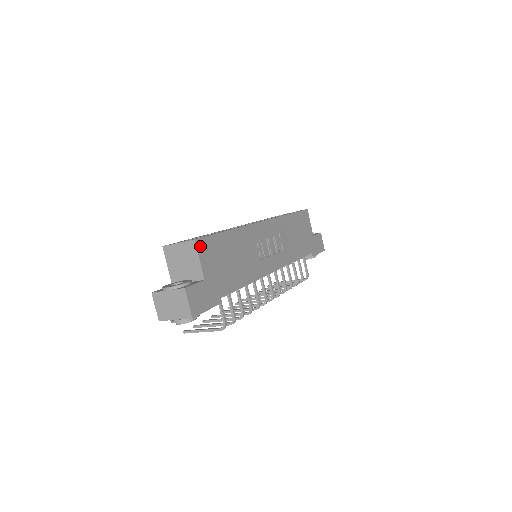
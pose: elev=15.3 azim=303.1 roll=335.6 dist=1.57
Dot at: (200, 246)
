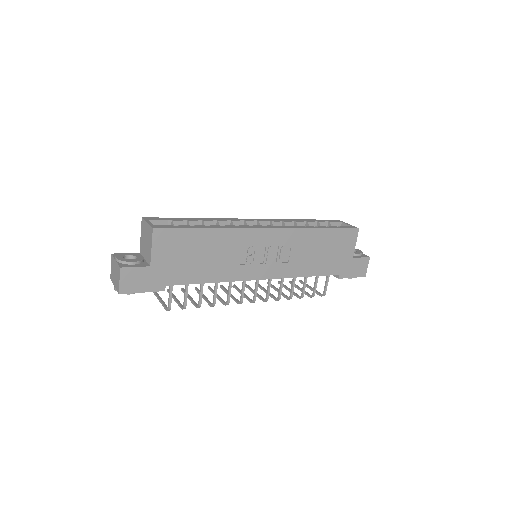
Dot at: (158, 236)
